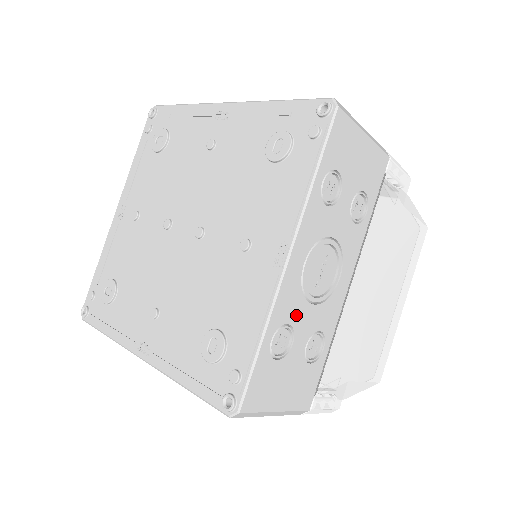
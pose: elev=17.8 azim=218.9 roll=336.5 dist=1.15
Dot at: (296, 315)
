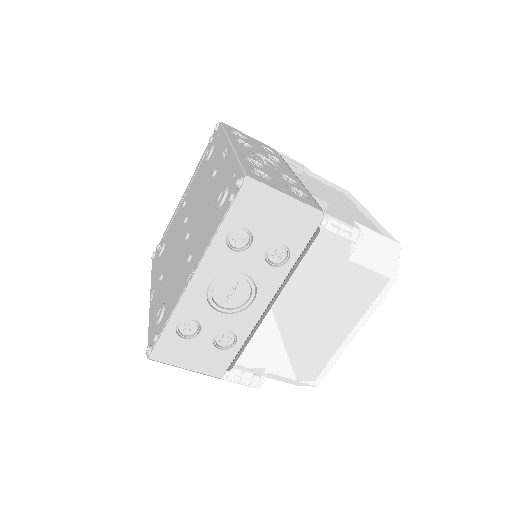
Dot at: (202, 316)
